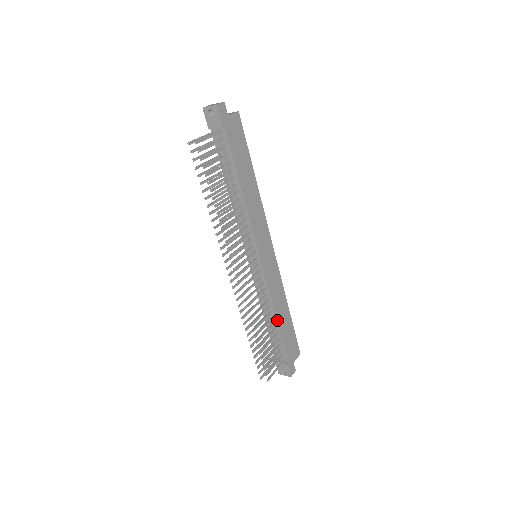
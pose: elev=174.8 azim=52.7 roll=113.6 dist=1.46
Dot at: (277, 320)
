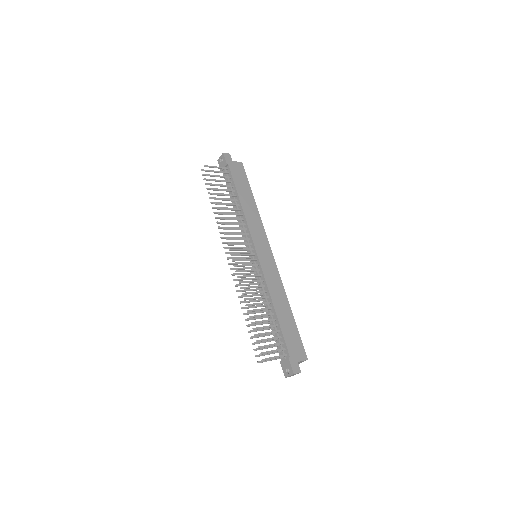
Dot at: (275, 310)
